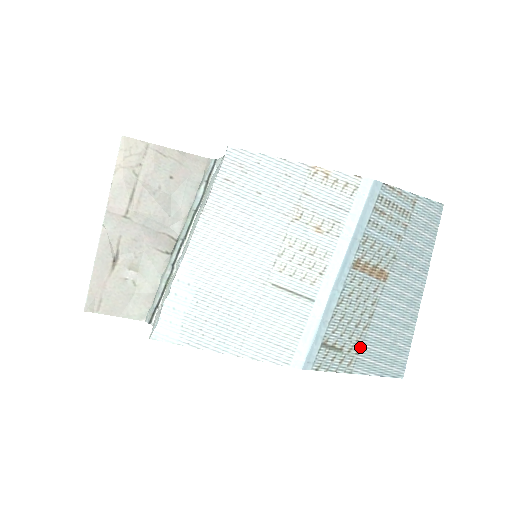
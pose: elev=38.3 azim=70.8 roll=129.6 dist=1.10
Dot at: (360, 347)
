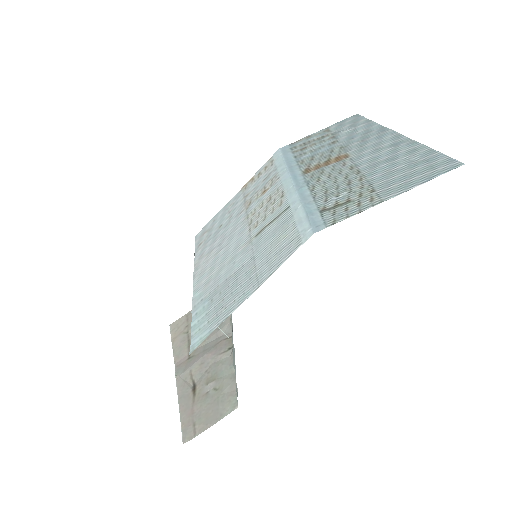
Dot at: (371, 188)
